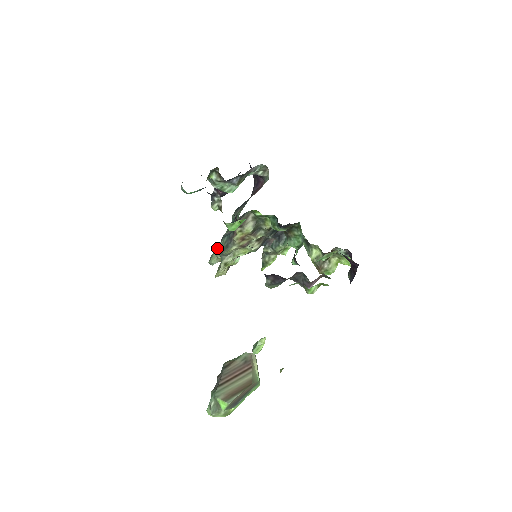
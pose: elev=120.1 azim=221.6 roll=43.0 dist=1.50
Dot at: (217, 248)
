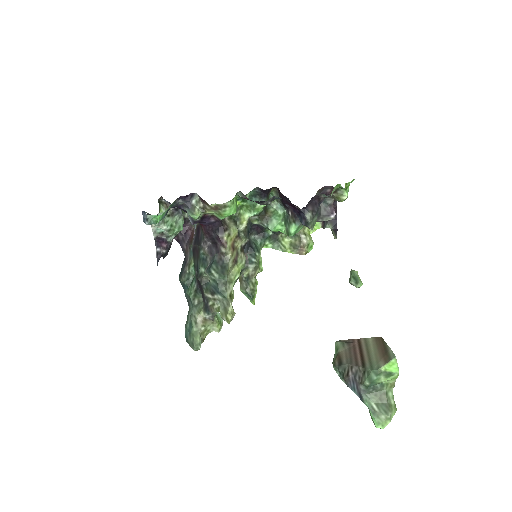
Dot at: (194, 319)
